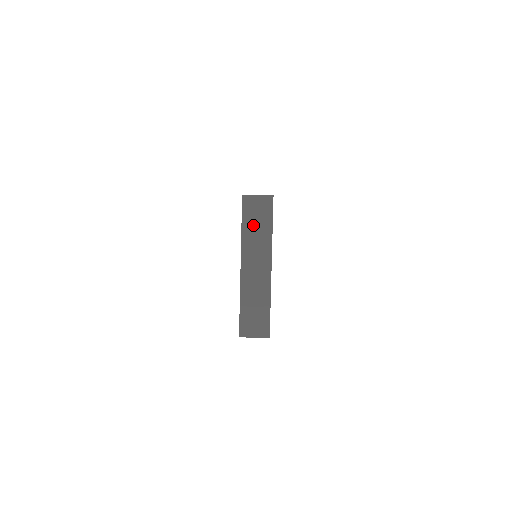
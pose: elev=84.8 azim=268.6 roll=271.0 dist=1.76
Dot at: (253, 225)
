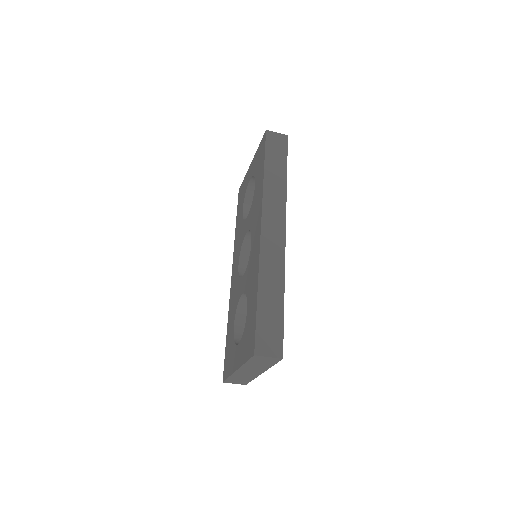
Dot at: (256, 363)
